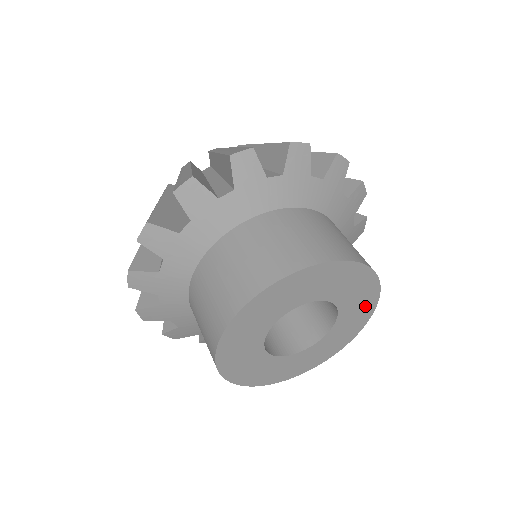
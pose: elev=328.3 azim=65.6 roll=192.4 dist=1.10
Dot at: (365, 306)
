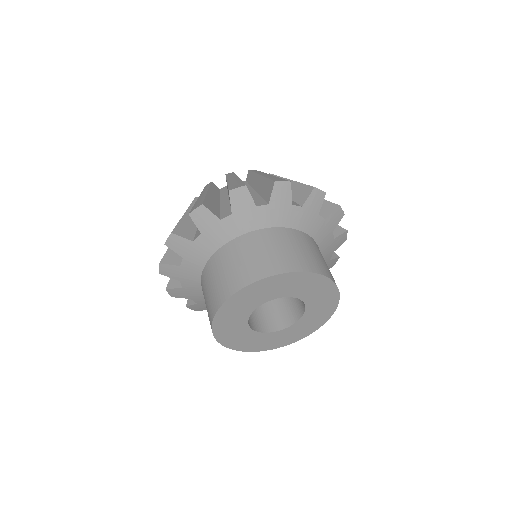
Dot at: (323, 315)
